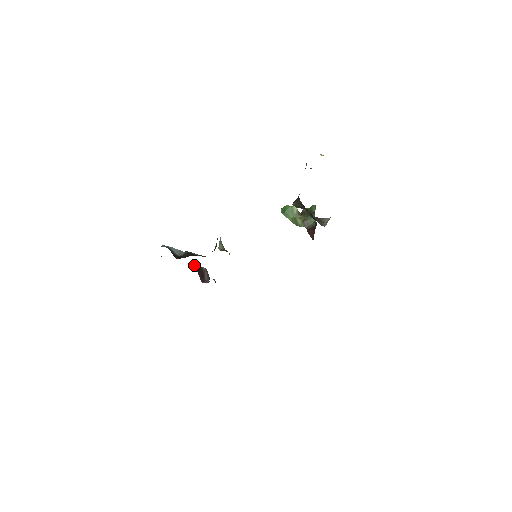
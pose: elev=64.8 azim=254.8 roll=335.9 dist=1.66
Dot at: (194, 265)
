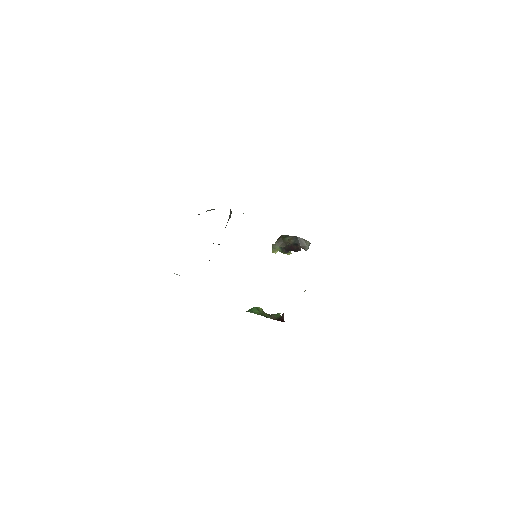
Dot at: occluded
